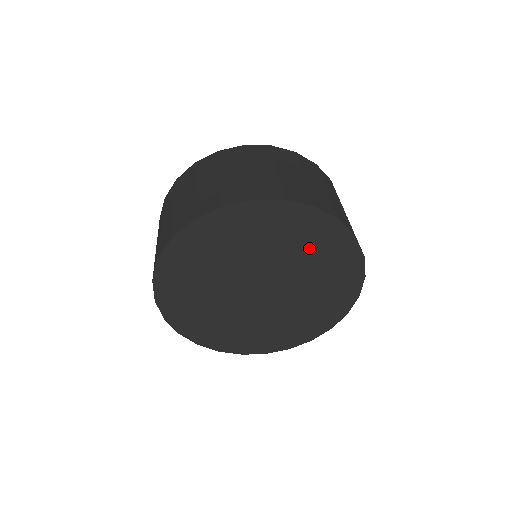
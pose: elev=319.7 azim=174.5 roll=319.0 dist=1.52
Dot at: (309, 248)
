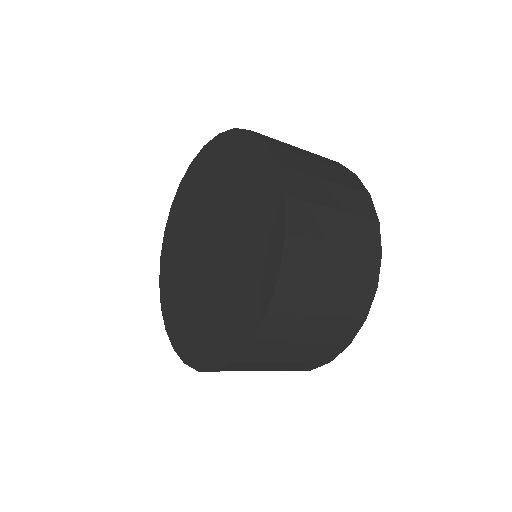
Dot at: (236, 177)
